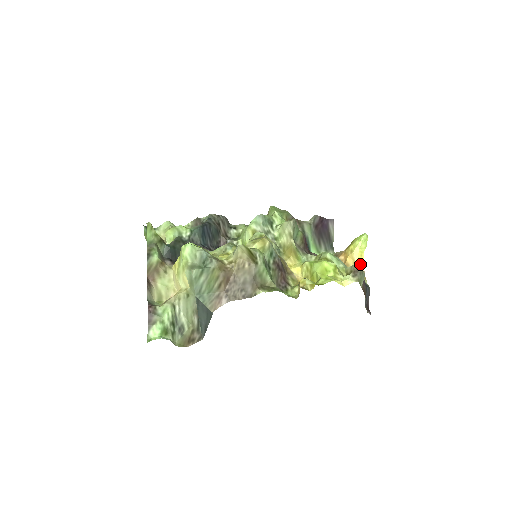
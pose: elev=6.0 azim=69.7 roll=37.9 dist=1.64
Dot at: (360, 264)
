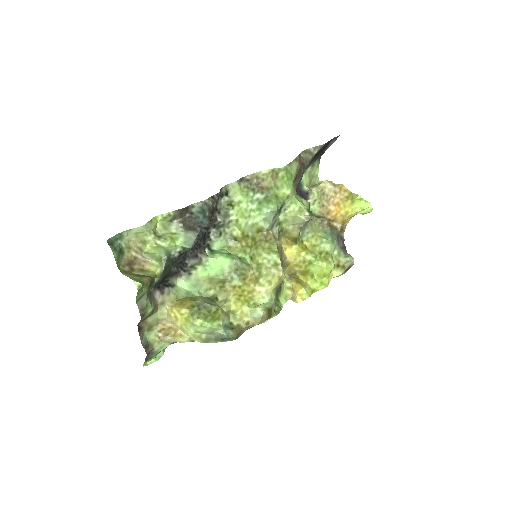
Dot at: (347, 221)
